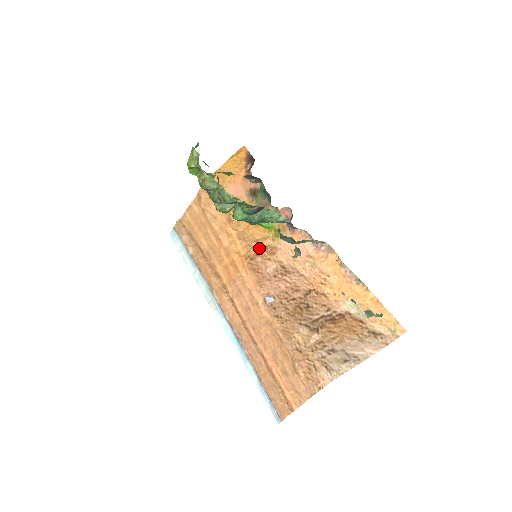
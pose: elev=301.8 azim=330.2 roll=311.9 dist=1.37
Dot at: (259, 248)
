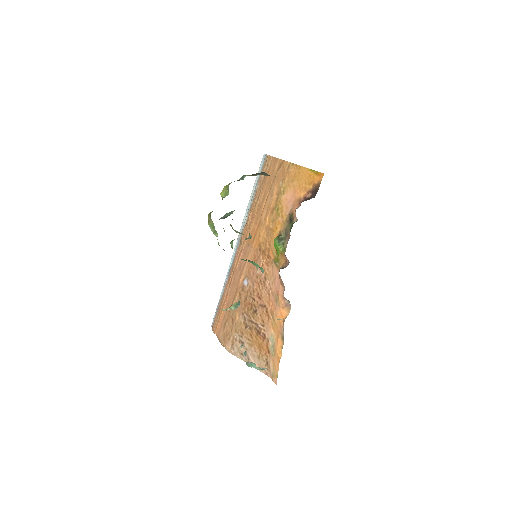
Dot at: (266, 251)
